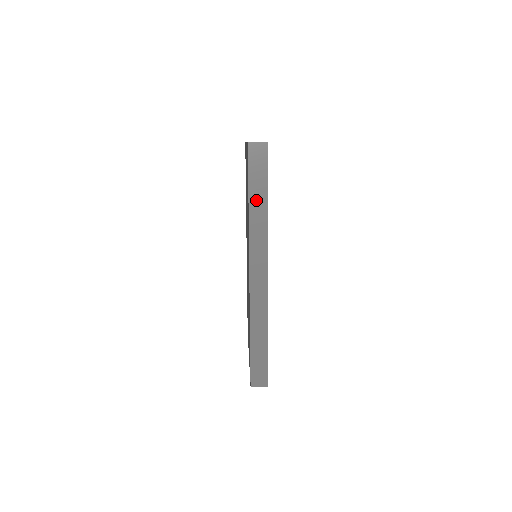
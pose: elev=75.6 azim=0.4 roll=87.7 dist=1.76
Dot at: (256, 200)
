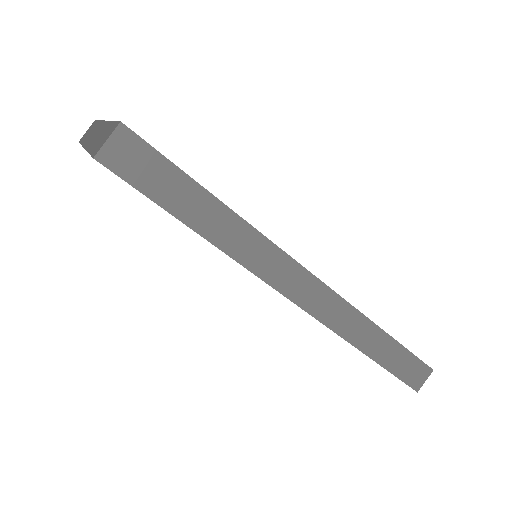
Dot at: (202, 218)
